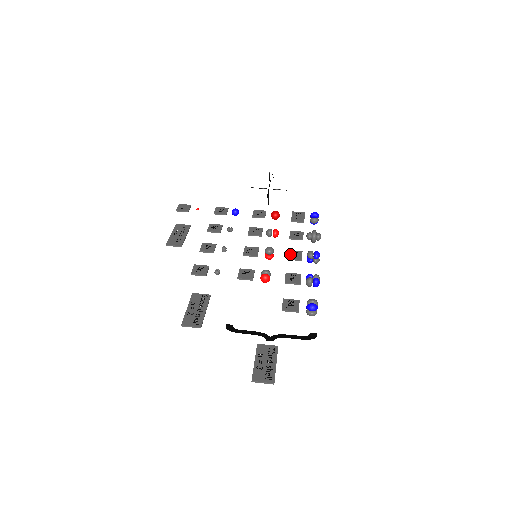
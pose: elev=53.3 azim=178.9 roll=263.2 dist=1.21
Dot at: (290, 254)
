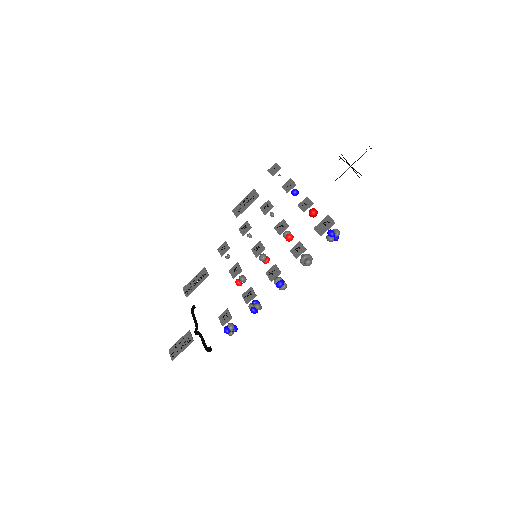
Dot at: (271, 269)
